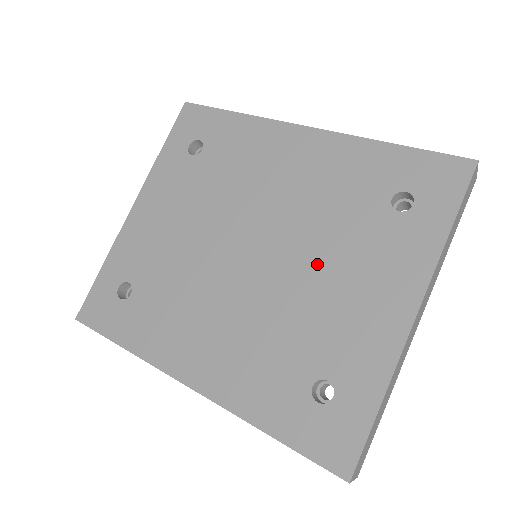
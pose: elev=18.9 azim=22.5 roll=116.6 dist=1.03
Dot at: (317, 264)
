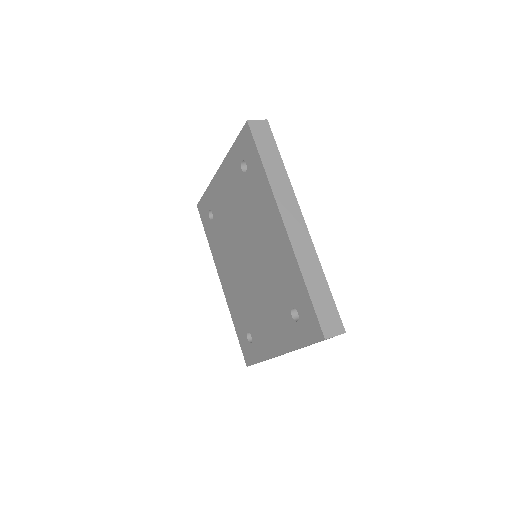
Dot at: (262, 296)
